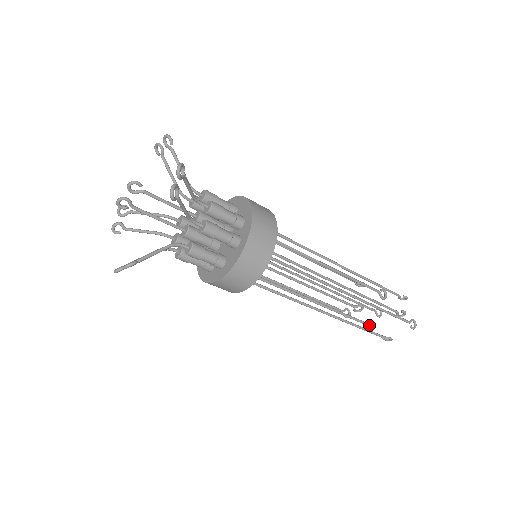
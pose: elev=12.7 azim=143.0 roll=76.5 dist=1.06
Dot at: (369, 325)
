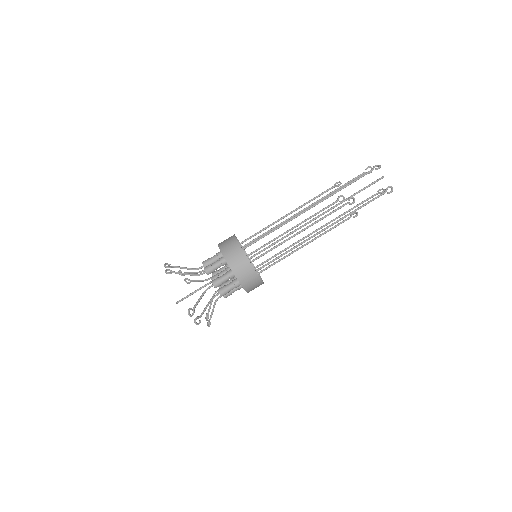
Dot at: (355, 213)
